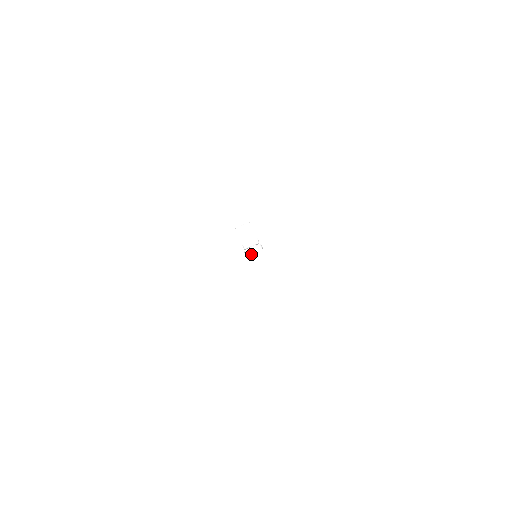
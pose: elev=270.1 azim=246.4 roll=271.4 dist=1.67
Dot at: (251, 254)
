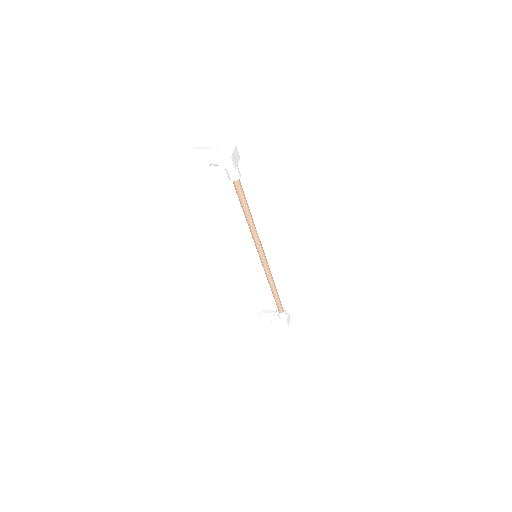
Dot at: (217, 153)
